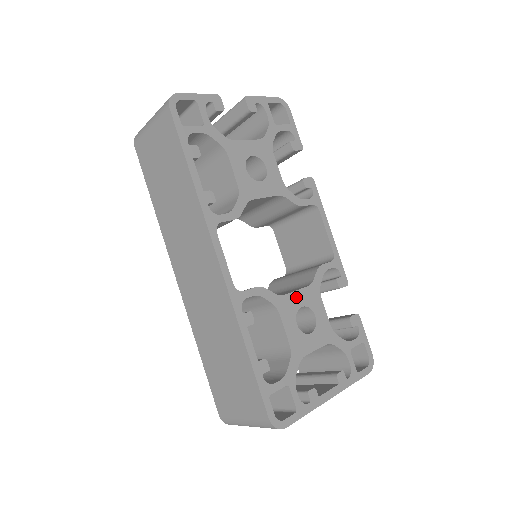
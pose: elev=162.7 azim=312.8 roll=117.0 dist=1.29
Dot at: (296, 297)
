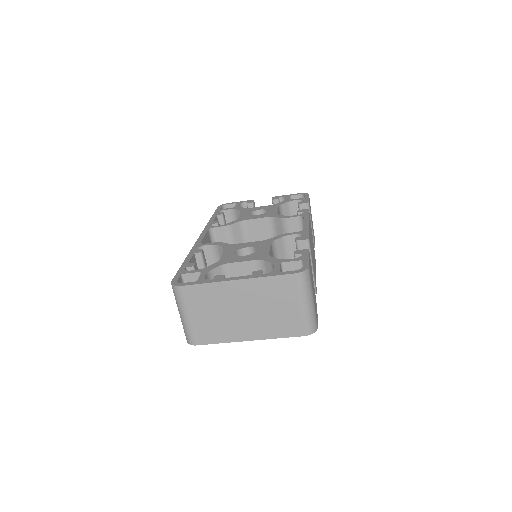
Dot at: (246, 244)
